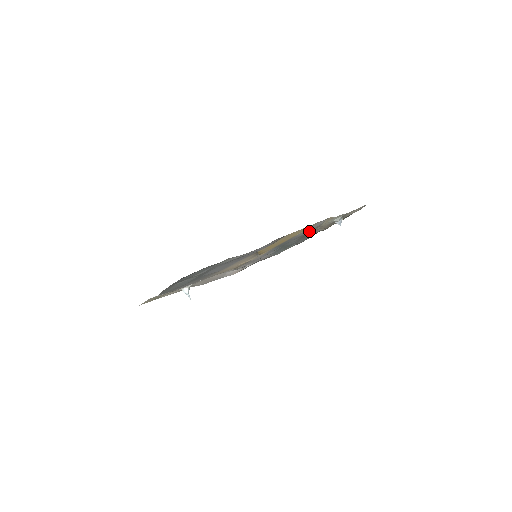
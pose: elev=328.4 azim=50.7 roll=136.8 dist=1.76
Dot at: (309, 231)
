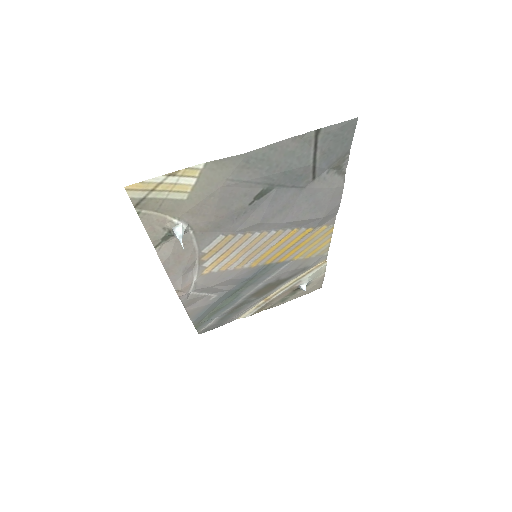
Dot at: (285, 277)
